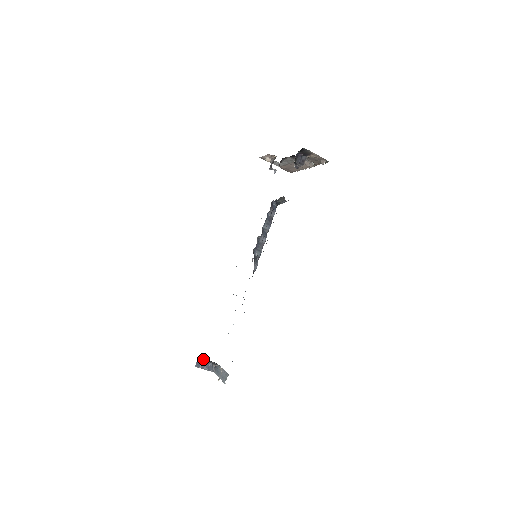
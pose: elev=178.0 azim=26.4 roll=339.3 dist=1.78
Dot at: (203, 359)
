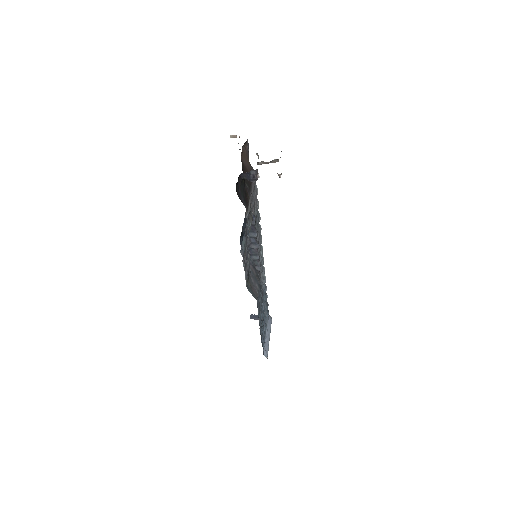
Dot at: occluded
